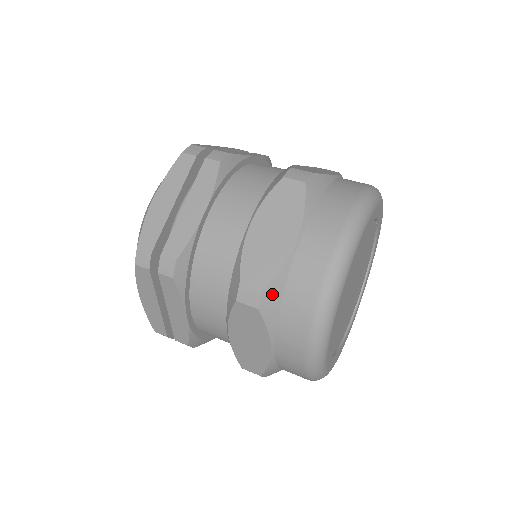
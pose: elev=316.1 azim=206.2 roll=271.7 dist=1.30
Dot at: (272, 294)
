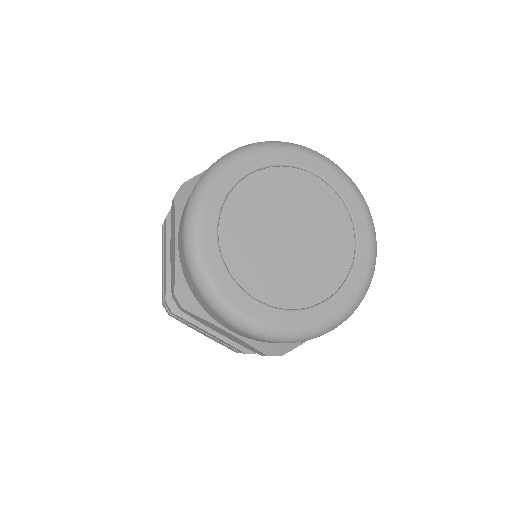
Dot at: (187, 187)
